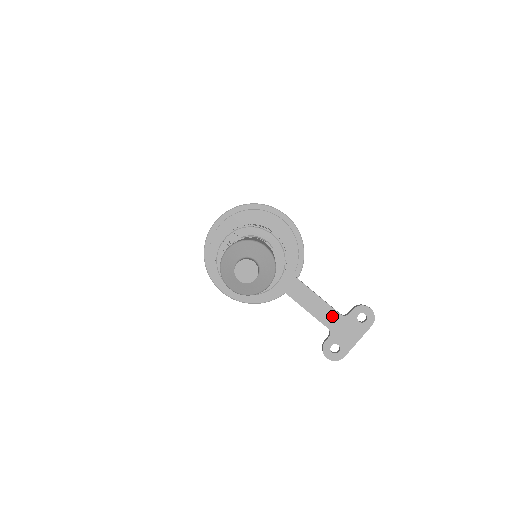
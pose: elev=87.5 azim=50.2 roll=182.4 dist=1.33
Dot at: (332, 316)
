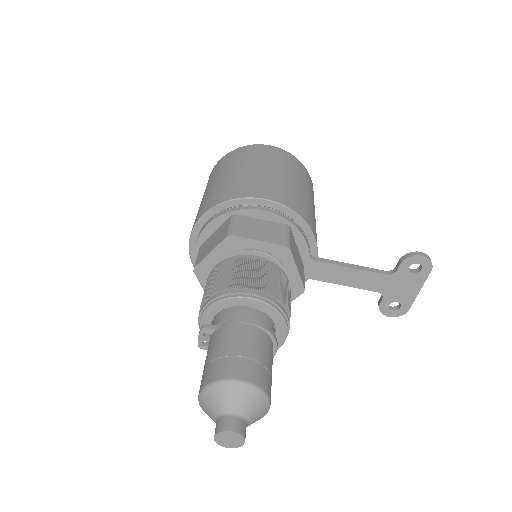
Dot at: (377, 280)
